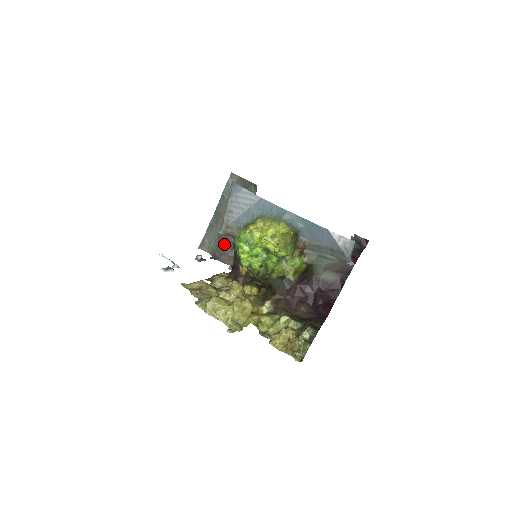
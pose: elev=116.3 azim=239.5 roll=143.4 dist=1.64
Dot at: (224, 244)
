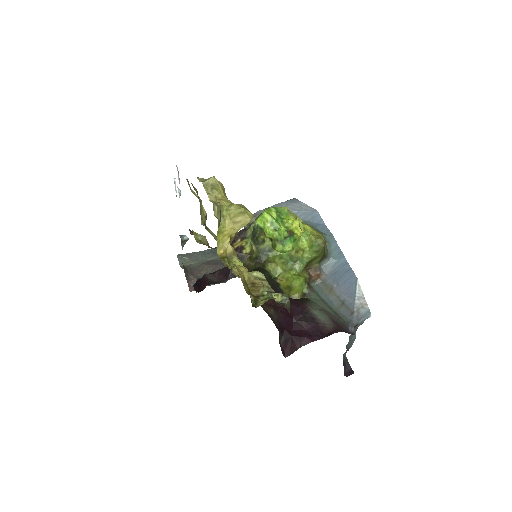
Dot at: (205, 269)
